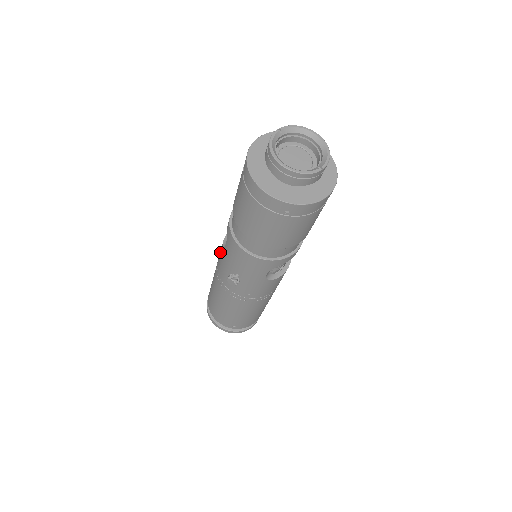
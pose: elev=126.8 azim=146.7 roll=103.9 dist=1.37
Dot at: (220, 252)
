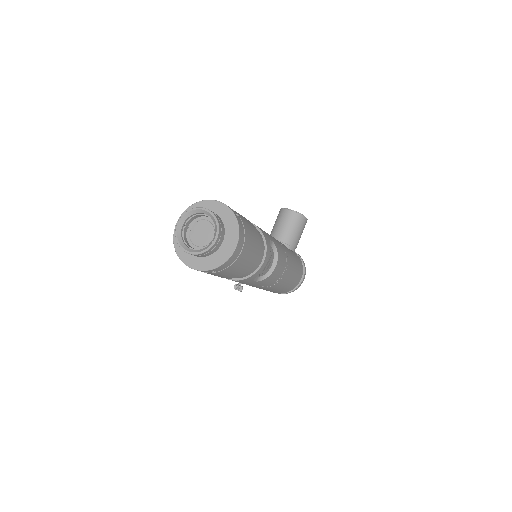
Dot at: occluded
